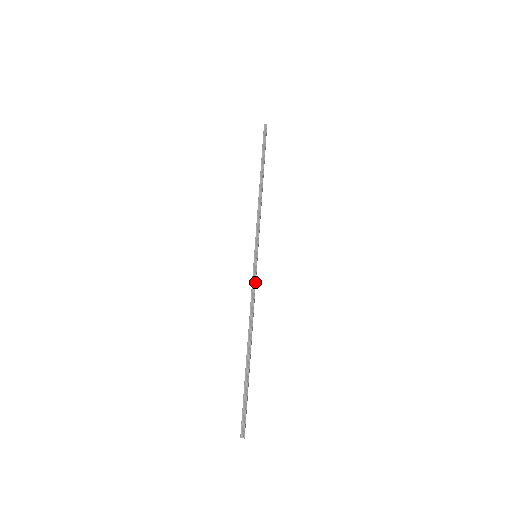
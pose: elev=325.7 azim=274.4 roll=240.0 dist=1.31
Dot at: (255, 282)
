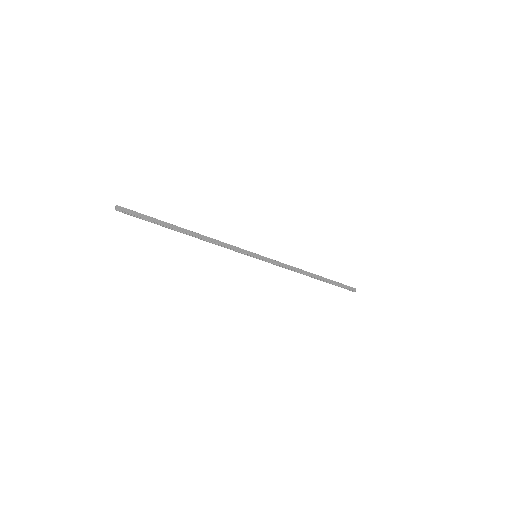
Dot at: (236, 247)
